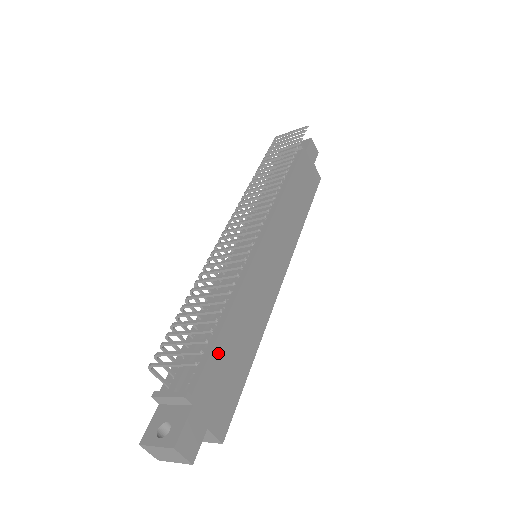
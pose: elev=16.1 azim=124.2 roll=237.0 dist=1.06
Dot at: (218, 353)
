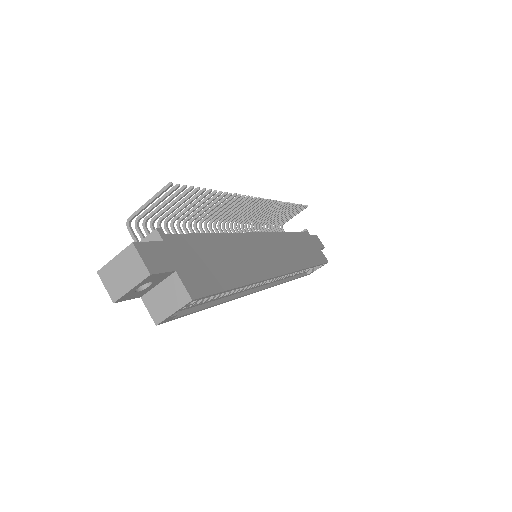
Dot at: (200, 242)
